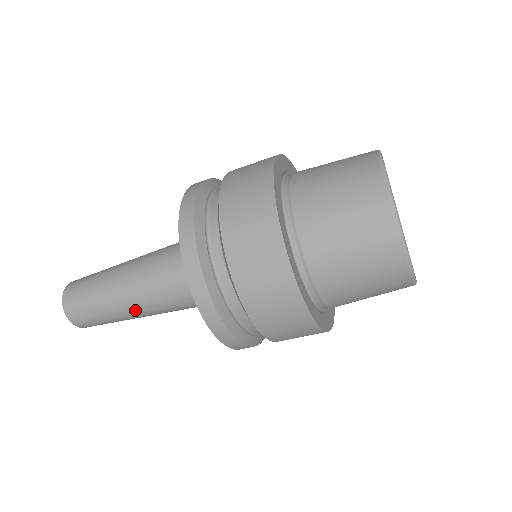
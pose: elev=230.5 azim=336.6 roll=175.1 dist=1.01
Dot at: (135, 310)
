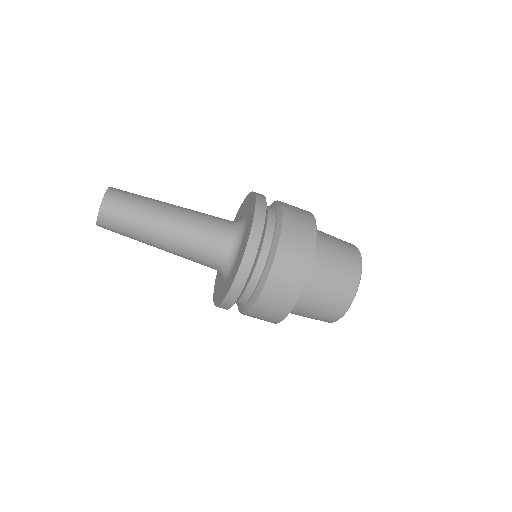
Dot at: (160, 246)
